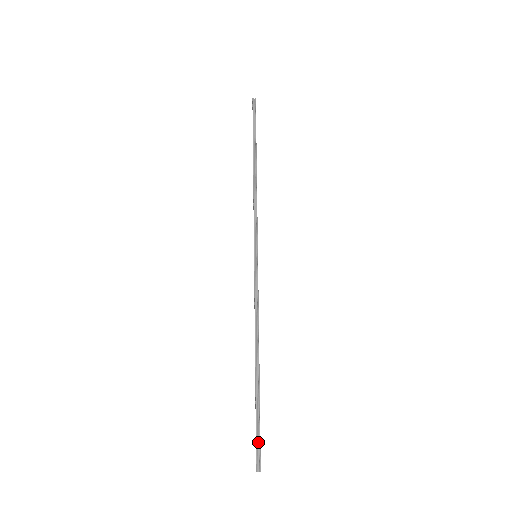
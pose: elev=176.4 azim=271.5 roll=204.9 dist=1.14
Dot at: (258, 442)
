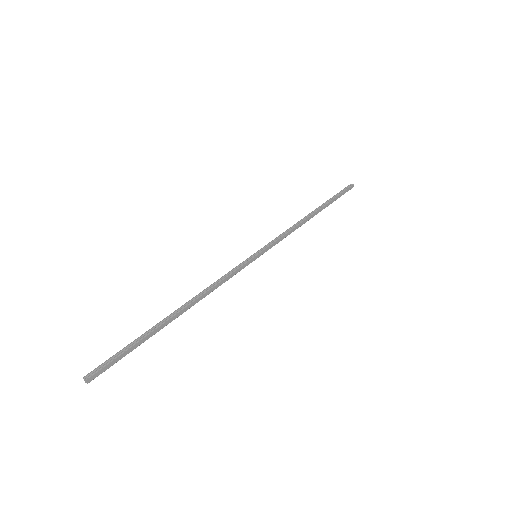
Dot at: (111, 359)
